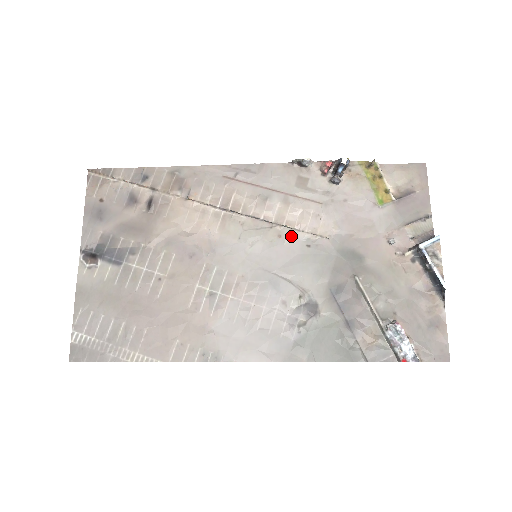
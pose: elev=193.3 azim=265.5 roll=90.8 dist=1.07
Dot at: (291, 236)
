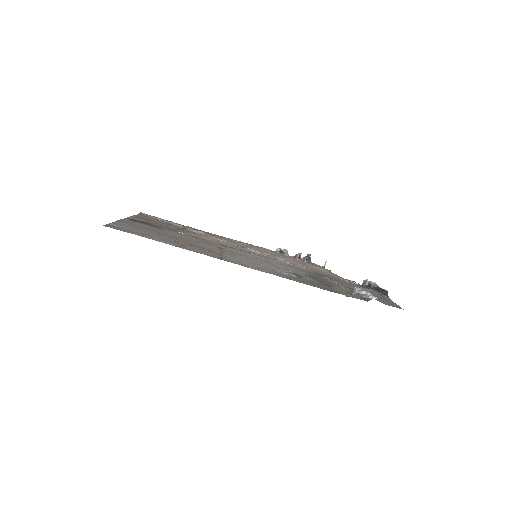
Dot at: (279, 261)
